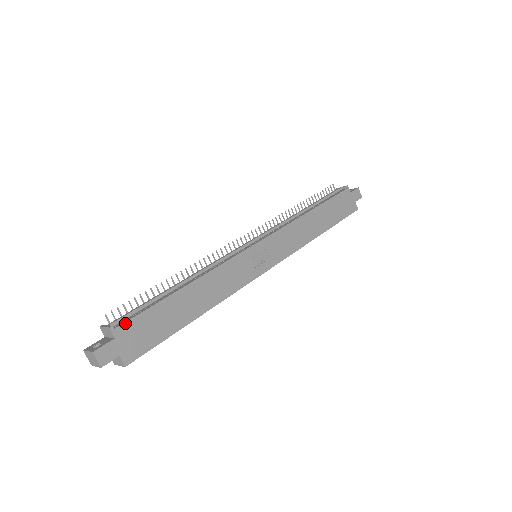
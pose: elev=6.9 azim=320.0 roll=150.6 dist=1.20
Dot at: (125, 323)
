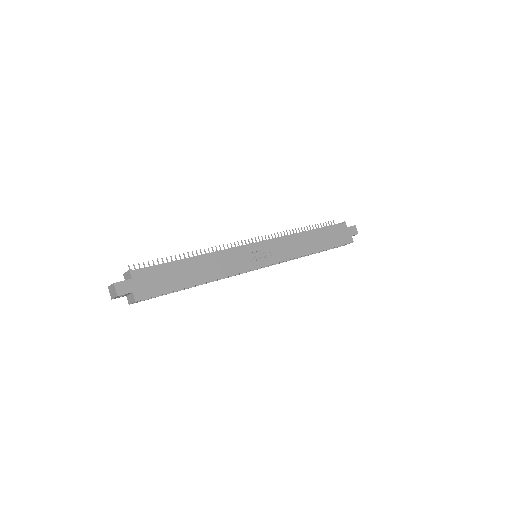
Dot at: (141, 270)
